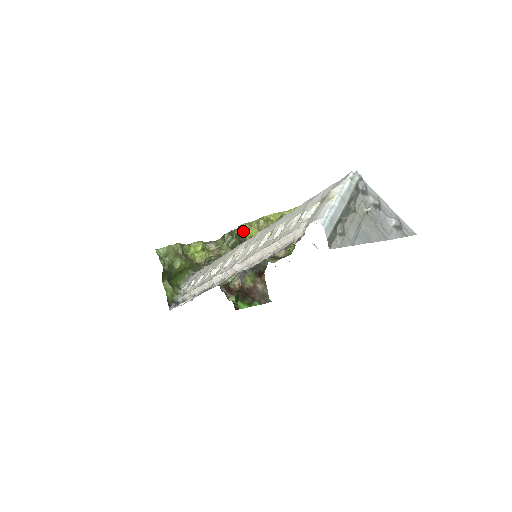
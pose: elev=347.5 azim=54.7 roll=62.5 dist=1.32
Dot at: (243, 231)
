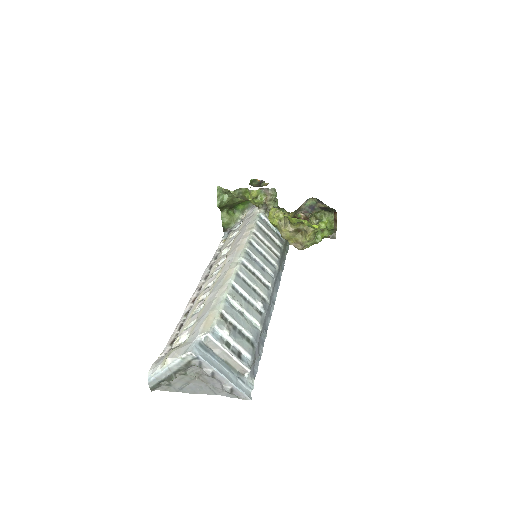
Dot at: (269, 215)
